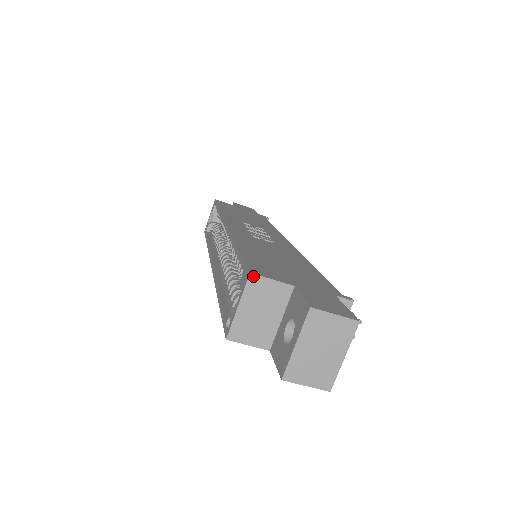
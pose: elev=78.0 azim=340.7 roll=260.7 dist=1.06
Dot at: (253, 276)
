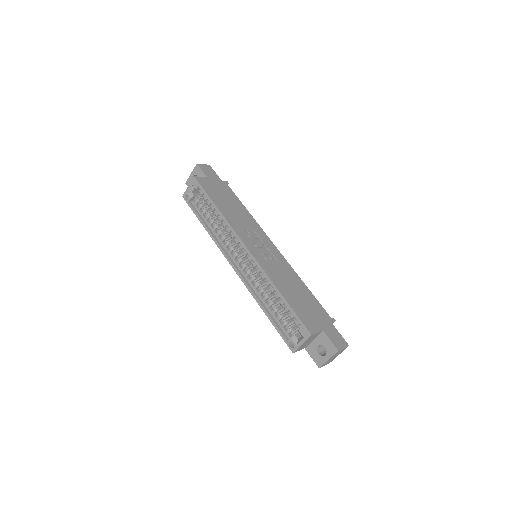
Dot at: (312, 335)
